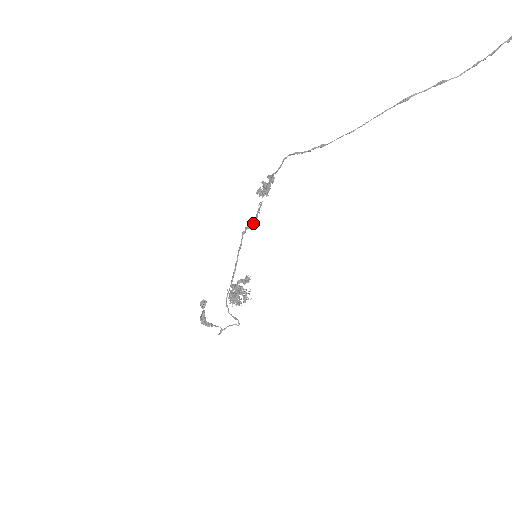
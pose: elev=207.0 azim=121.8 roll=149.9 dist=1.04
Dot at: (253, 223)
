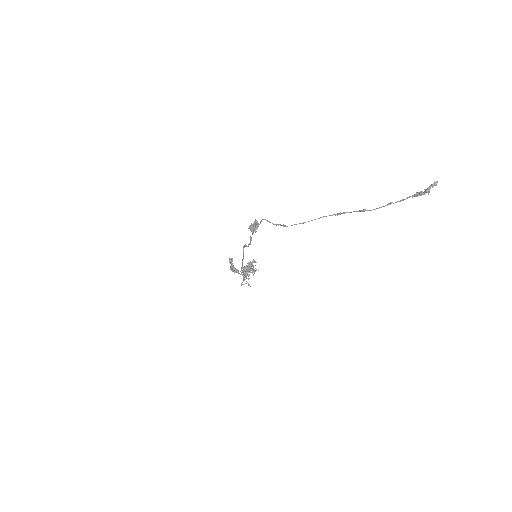
Dot at: (248, 245)
